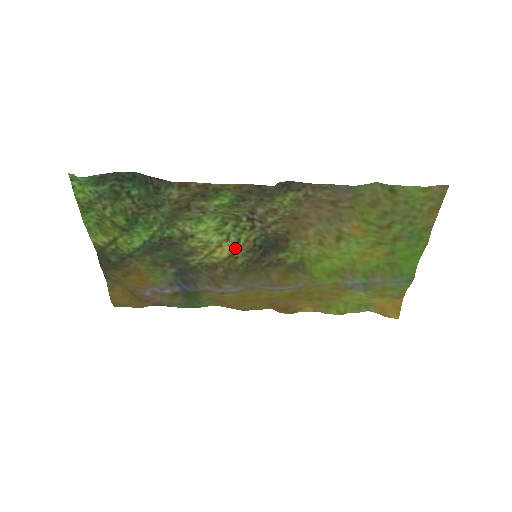
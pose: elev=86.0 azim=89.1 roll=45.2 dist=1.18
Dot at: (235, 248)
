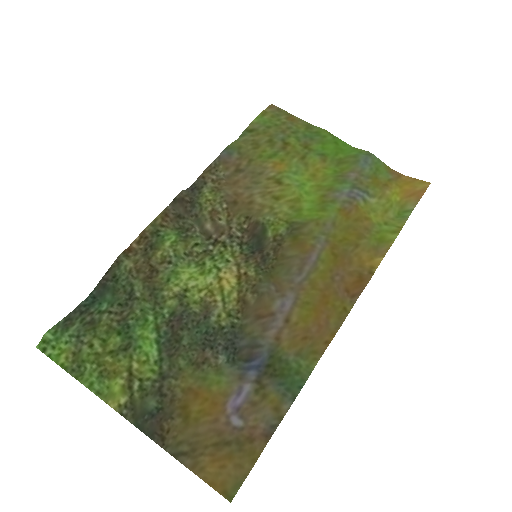
Dot at: (234, 269)
